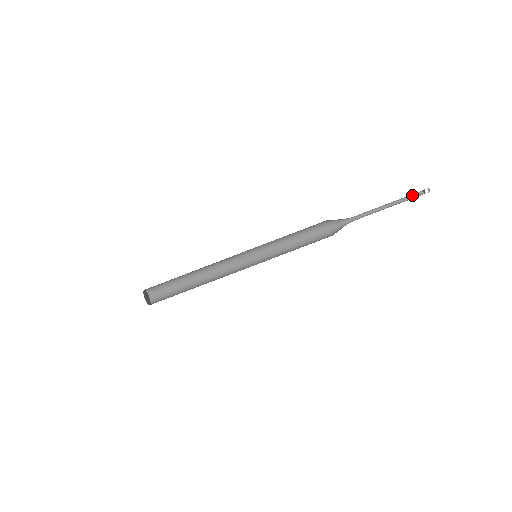
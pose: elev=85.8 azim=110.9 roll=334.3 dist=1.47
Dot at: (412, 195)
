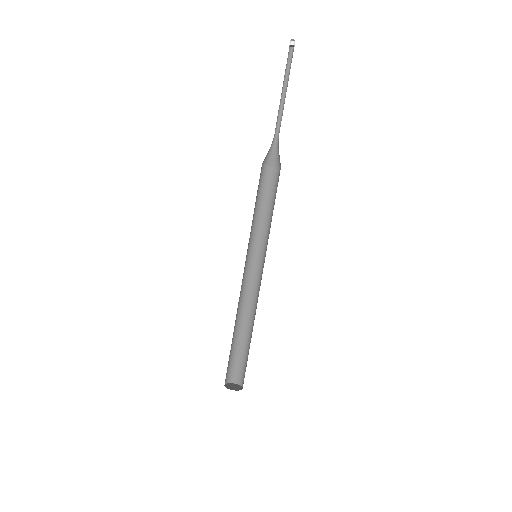
Dot at: (287, 60)
